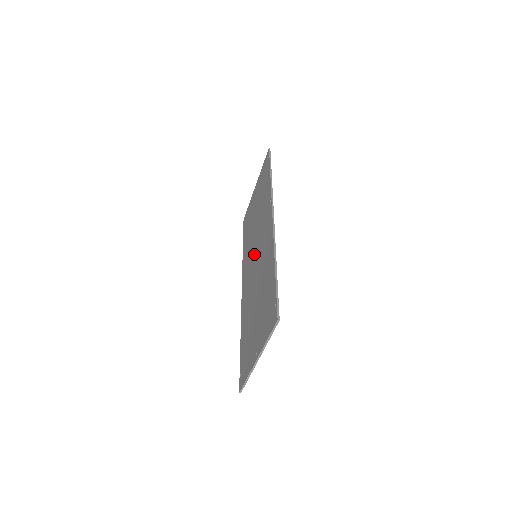
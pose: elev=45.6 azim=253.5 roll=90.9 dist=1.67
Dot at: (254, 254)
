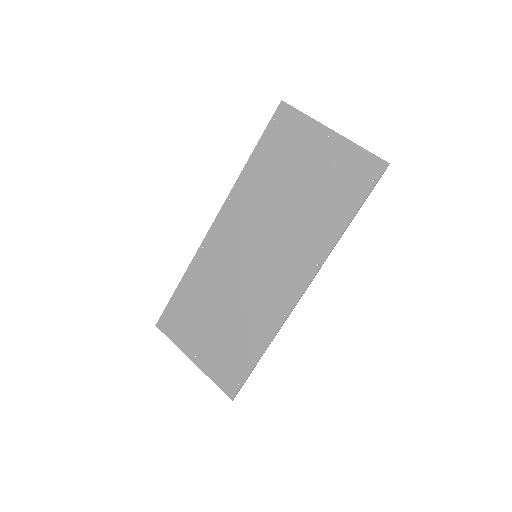
Dot at: (256, 246)
